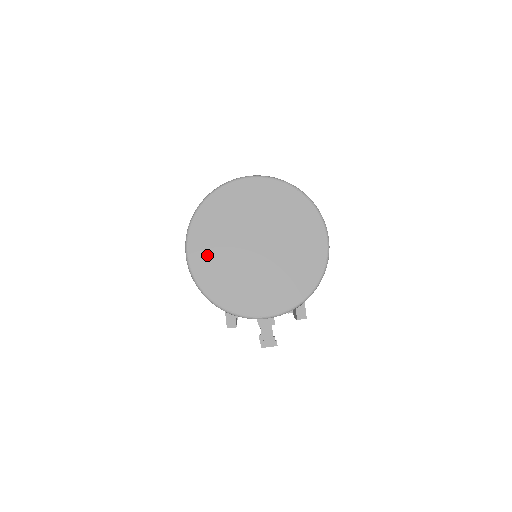
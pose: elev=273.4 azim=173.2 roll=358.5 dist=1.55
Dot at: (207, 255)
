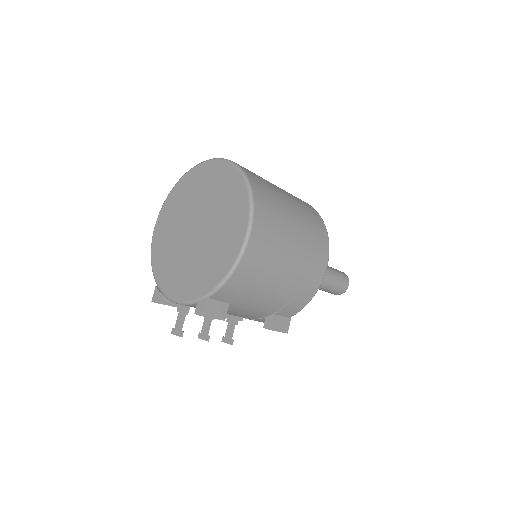
Dot at: (164, 229)
